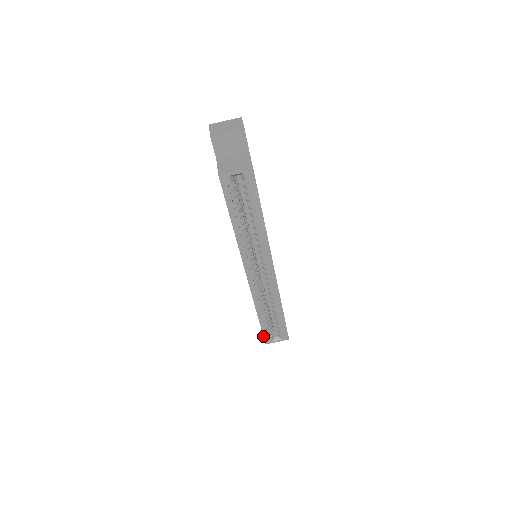
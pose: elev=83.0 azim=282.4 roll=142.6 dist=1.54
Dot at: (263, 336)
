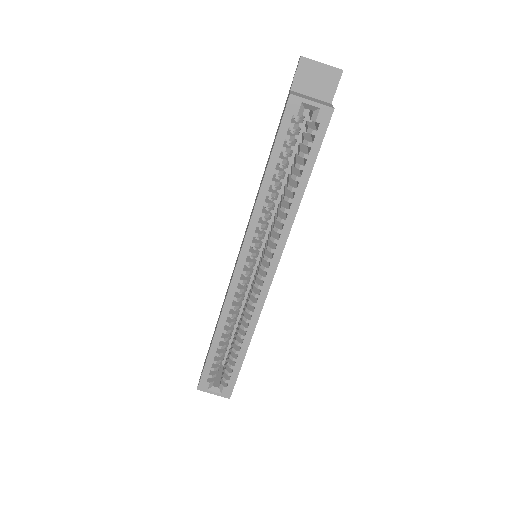
Dot at: (202, 374)
